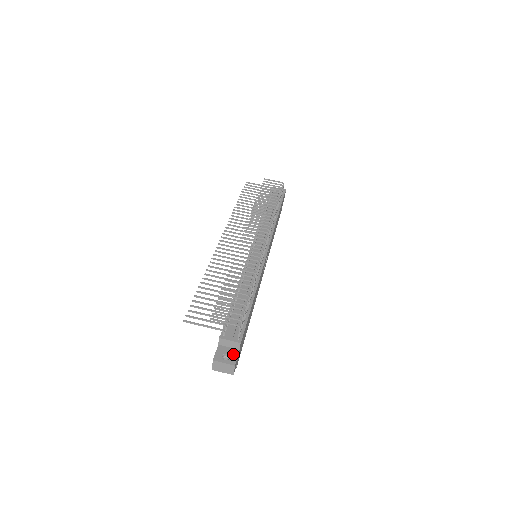
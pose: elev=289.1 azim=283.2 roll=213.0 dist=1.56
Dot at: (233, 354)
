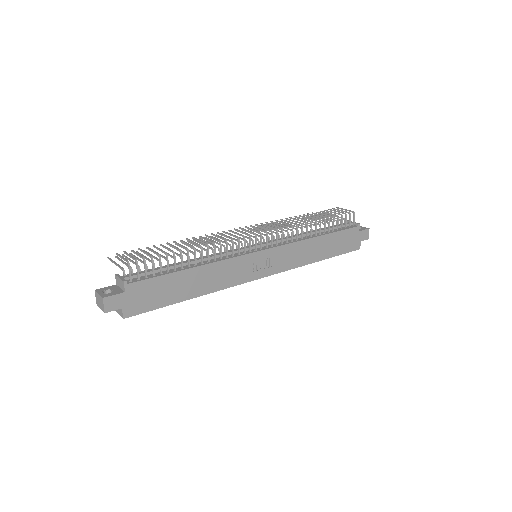
Dot at: (115, 292)
